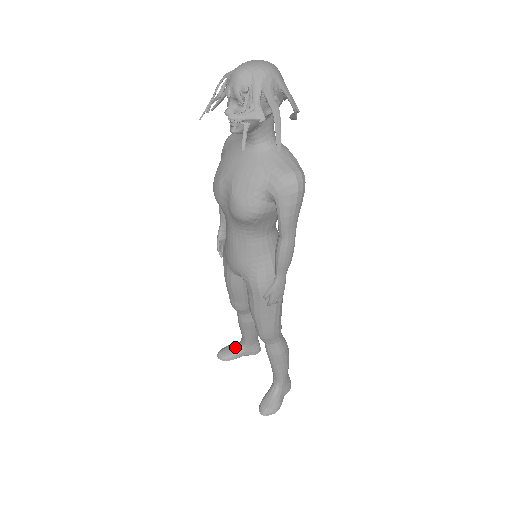
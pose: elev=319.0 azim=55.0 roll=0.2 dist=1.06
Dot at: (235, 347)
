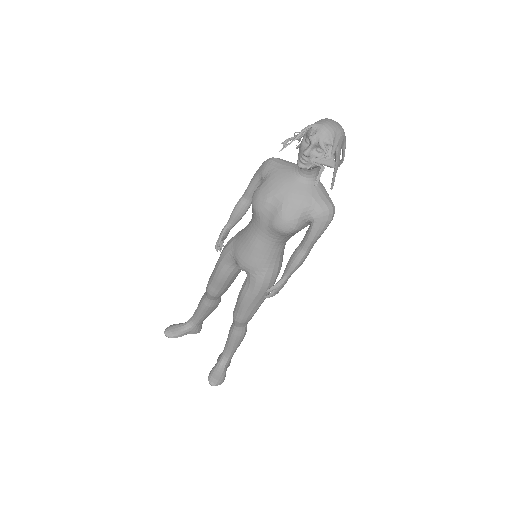
Dot at: (182, 326)
